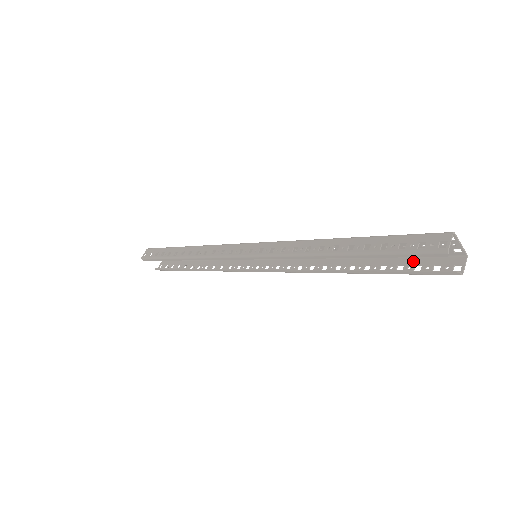
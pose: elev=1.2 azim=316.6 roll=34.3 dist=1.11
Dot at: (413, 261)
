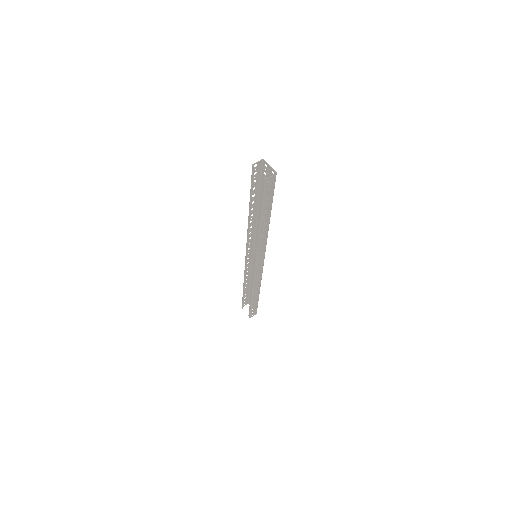
Dot at: (270, 195)
